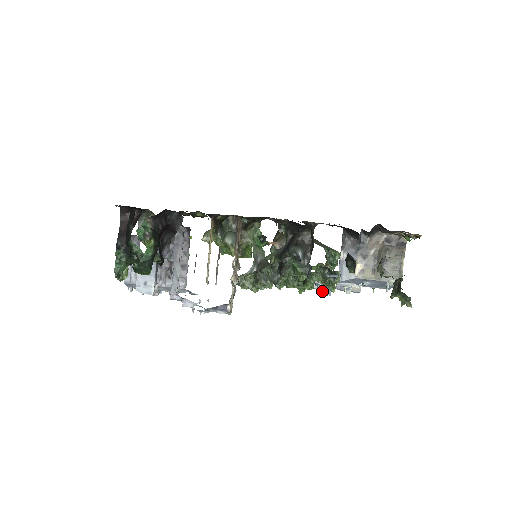
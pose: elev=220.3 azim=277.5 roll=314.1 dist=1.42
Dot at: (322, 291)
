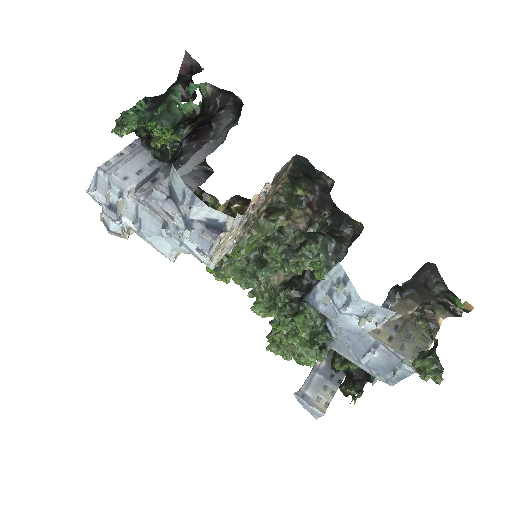
Dot at: (301, 353)
